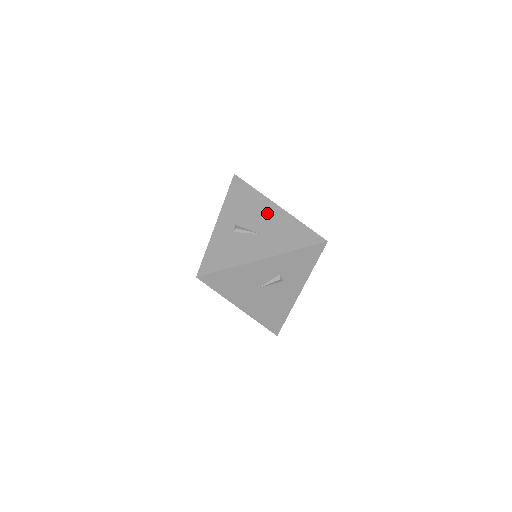
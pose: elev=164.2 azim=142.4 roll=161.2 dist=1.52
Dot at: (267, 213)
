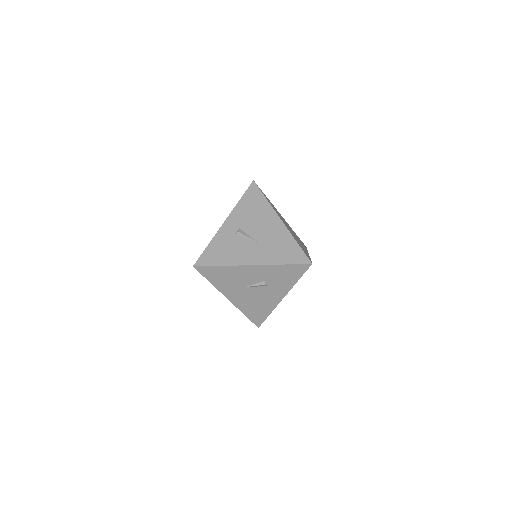
Dot at: (269, 224)
